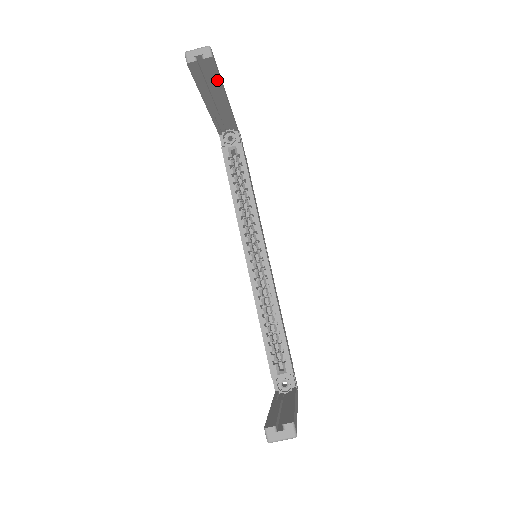
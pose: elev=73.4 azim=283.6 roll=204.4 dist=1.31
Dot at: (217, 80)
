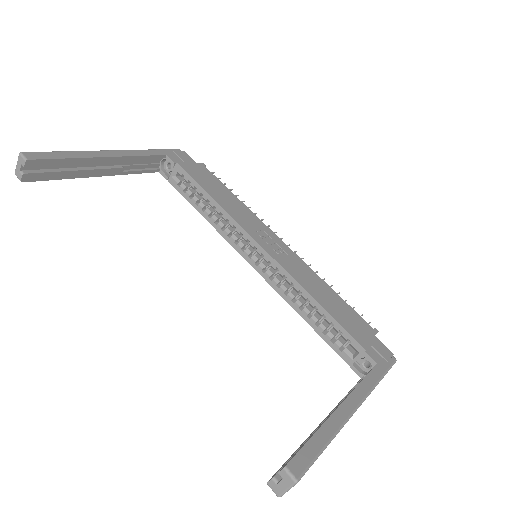
Dot at: (67, 161)
